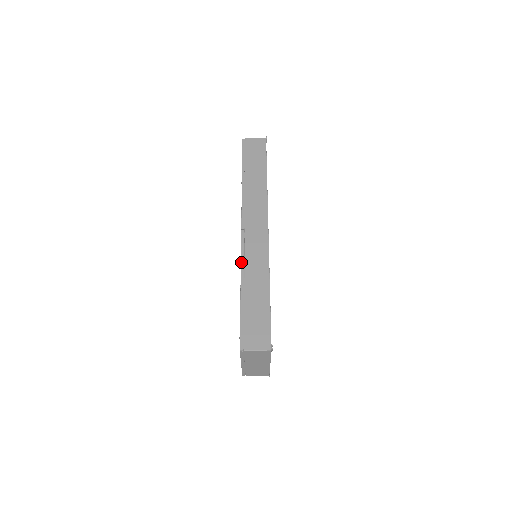
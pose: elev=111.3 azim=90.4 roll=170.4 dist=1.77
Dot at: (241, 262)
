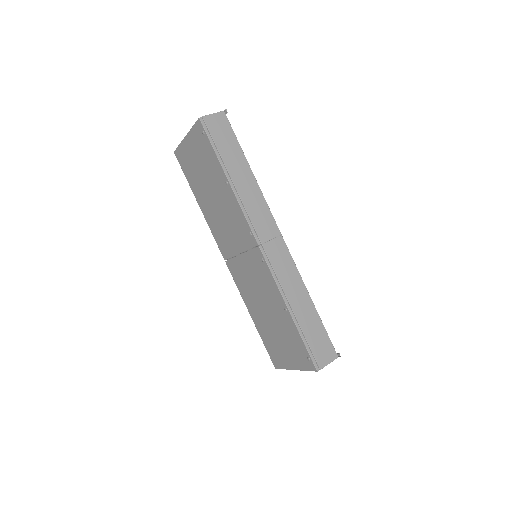
Dot at: (277, 284)
